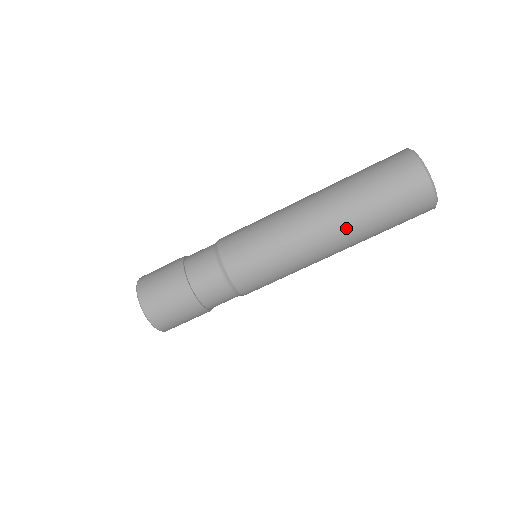
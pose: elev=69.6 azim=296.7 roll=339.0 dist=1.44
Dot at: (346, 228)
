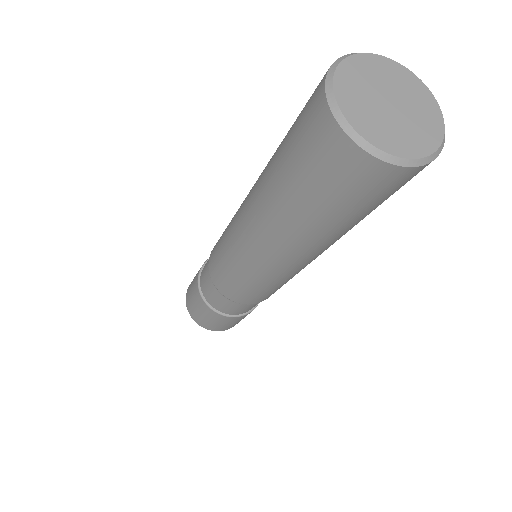
Dot at: (272, 224)
